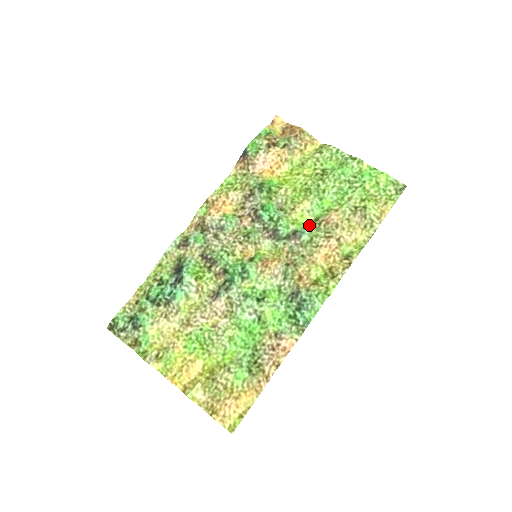
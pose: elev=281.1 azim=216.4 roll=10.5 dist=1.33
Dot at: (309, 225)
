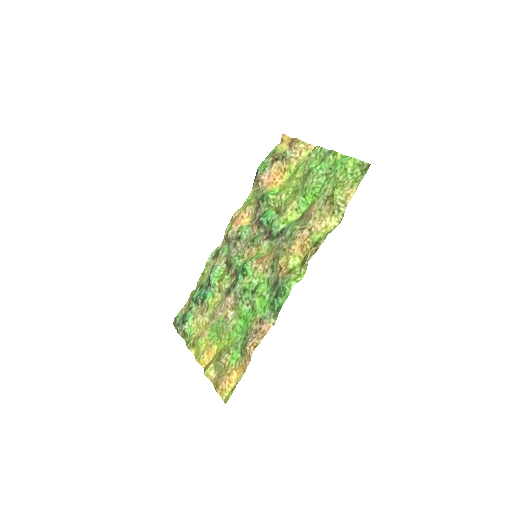
Dot at: (295, 222)
